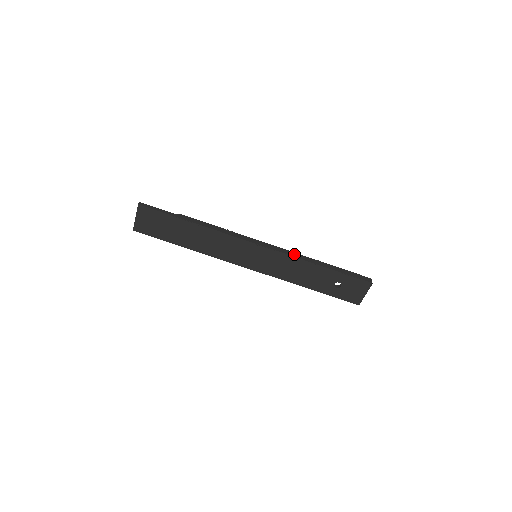
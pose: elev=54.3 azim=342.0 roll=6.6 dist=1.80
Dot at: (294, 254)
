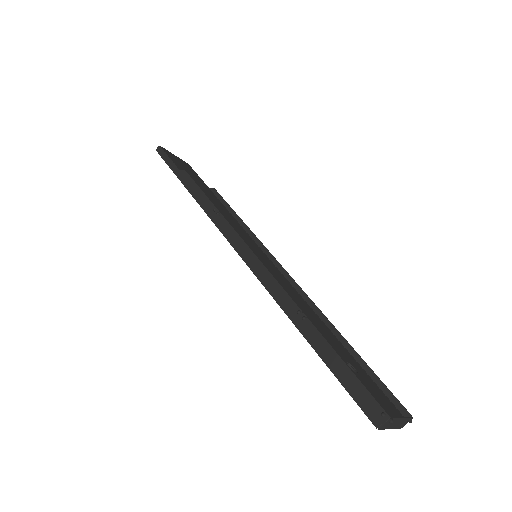
Dot at: (274, 287)
